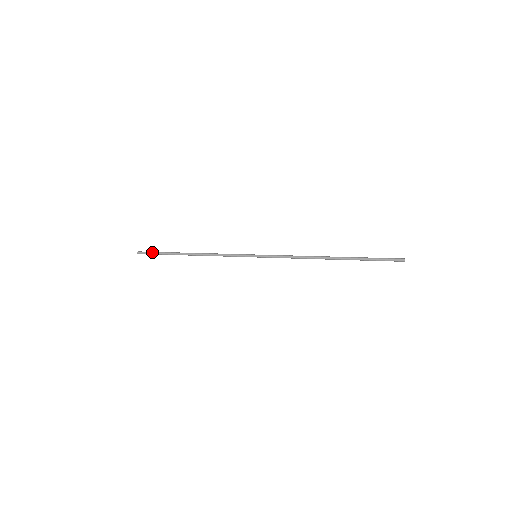
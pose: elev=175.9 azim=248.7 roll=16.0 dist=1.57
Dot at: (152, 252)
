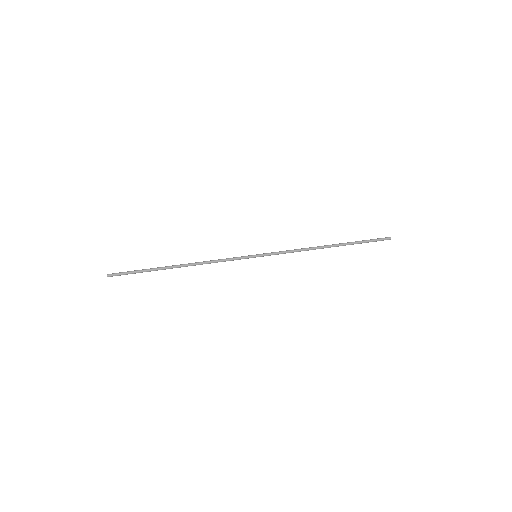
Dot at: (128, 272)
